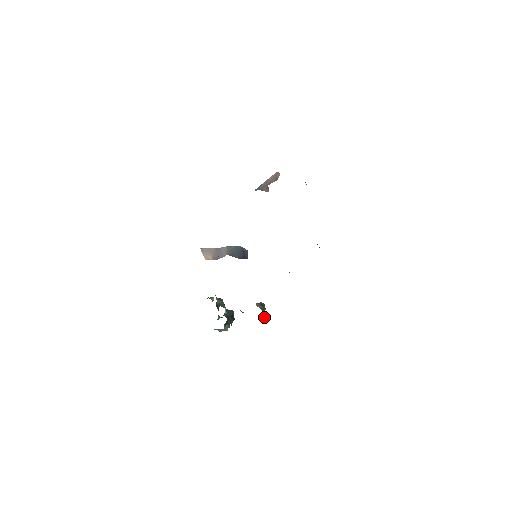
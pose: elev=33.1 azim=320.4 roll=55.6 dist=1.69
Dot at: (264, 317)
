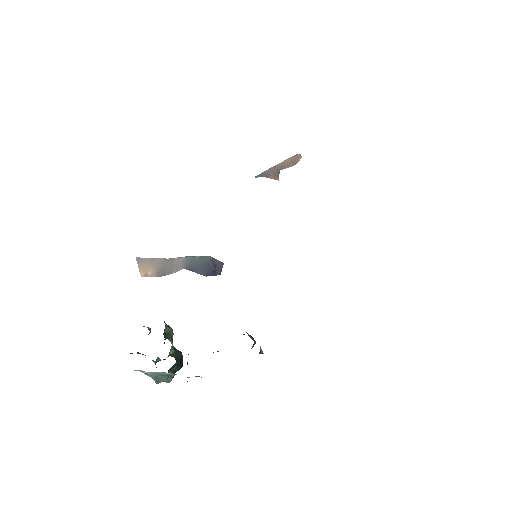
Dot at: (260, 351)
